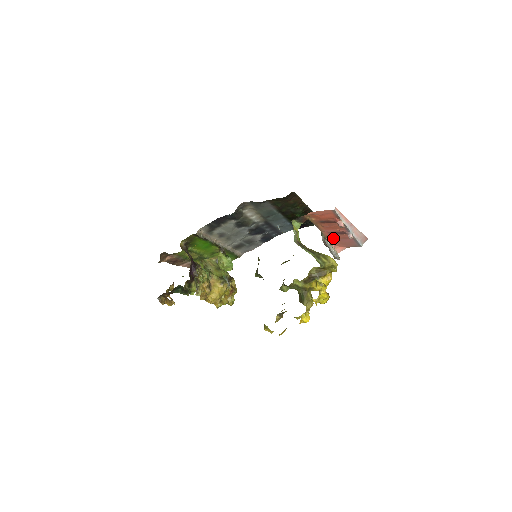
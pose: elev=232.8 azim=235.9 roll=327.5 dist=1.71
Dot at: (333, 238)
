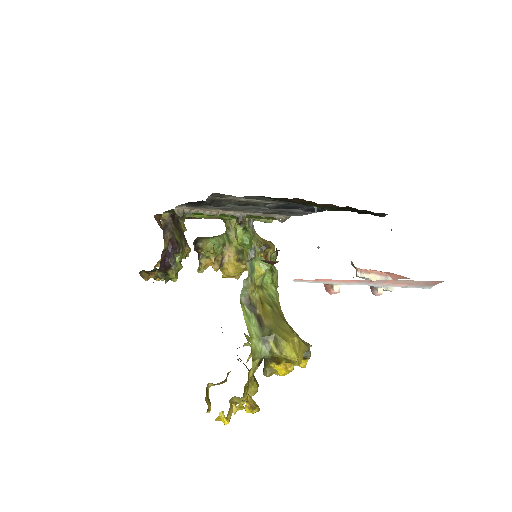
Dot at: occluded
